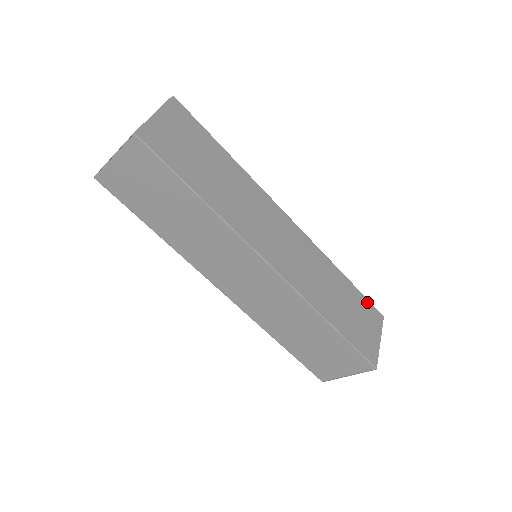
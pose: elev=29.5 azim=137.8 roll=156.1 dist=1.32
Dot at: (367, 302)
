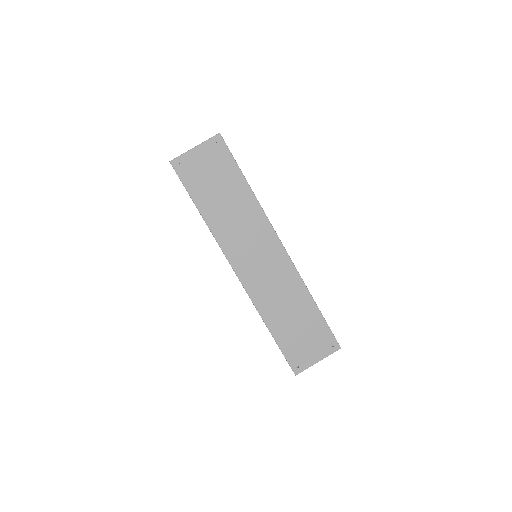
Dot at: (328, 331)
